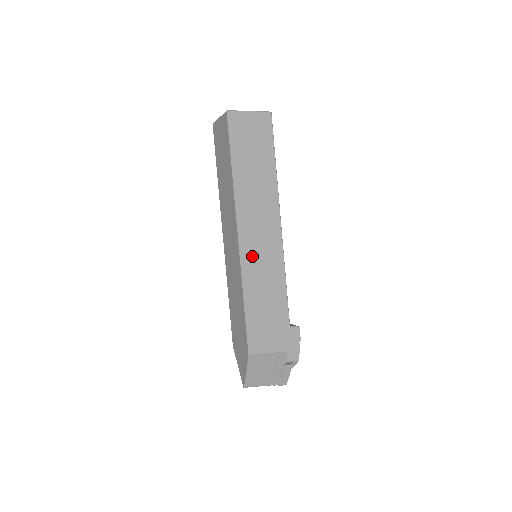
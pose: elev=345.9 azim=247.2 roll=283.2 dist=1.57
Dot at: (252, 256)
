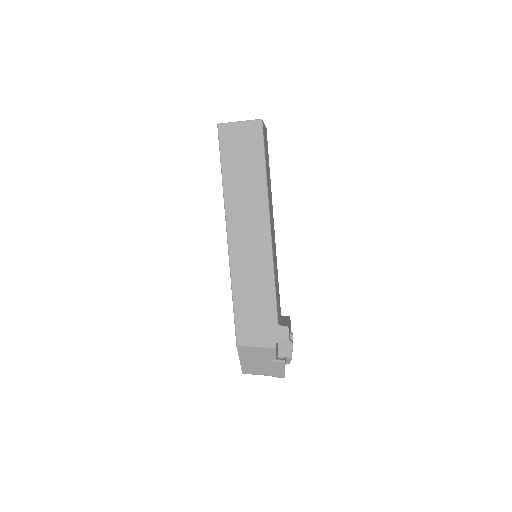
Dot at: (240, 258)
